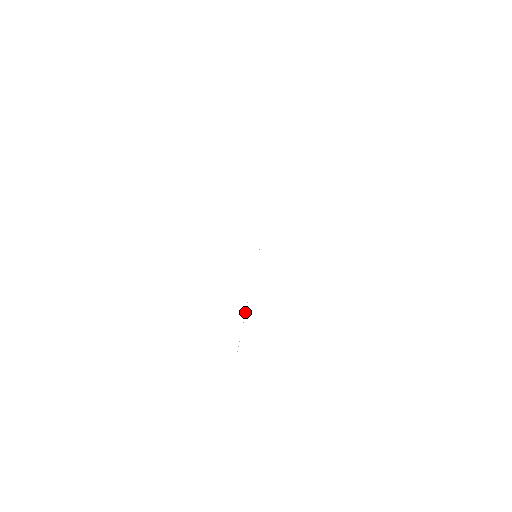
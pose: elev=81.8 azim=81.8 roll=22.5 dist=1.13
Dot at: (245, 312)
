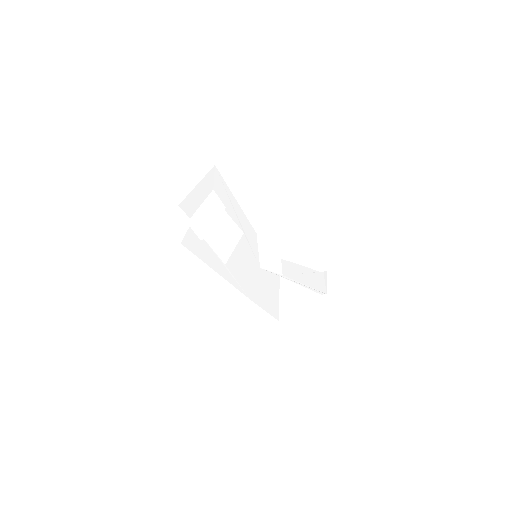
Dot at: (284, 277)
